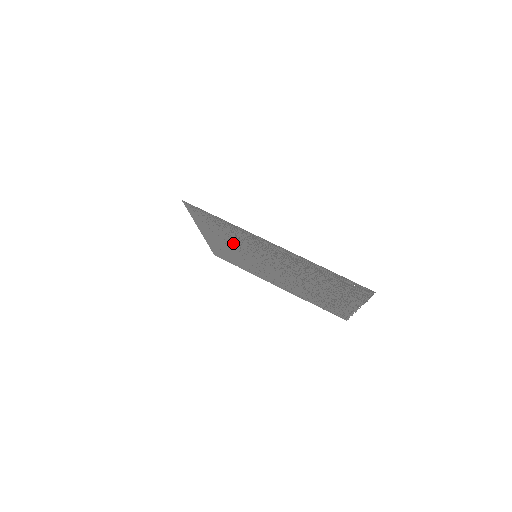
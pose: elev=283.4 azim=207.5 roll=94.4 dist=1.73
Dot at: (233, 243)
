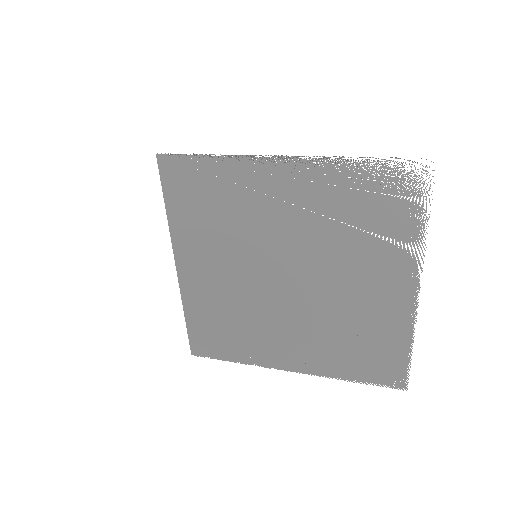
Dot at: (222, 244)
